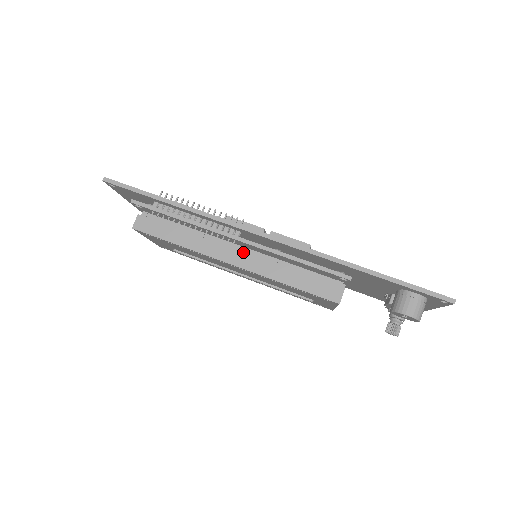
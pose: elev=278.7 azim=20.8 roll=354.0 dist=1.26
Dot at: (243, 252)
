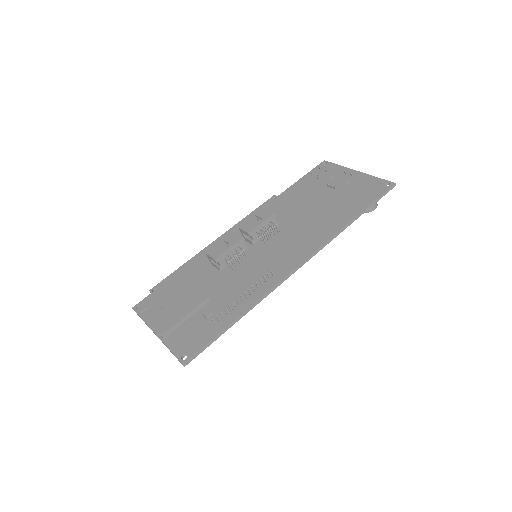
Dot at: occluded
